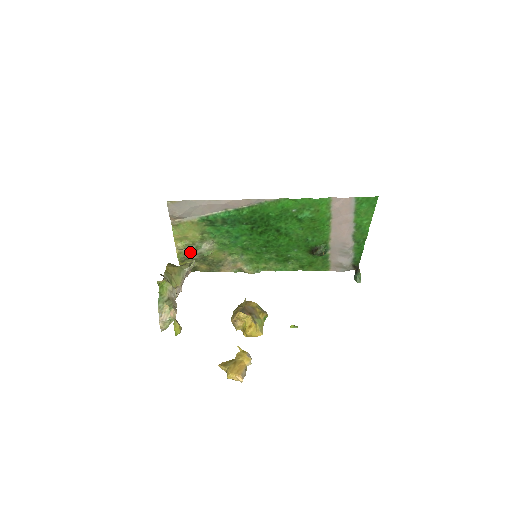
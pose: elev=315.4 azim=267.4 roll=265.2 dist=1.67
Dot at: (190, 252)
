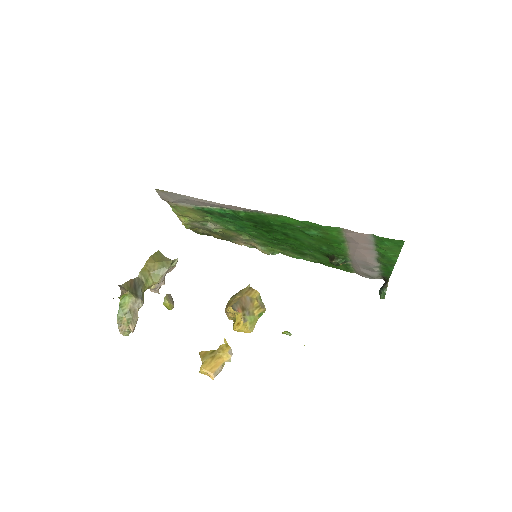
Dot at: (197, 225)
